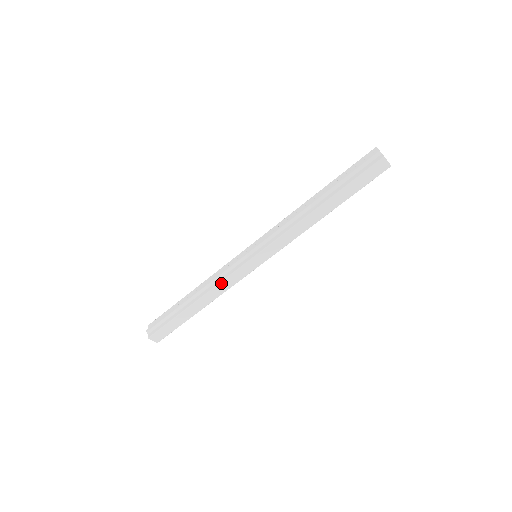
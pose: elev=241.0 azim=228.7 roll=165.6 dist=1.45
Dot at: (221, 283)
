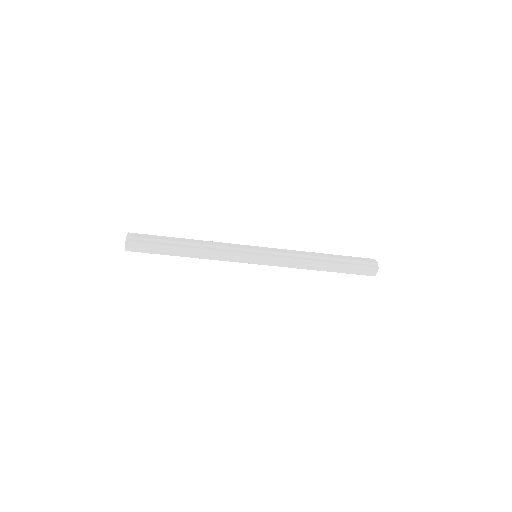
Dot at: (220, 252)
